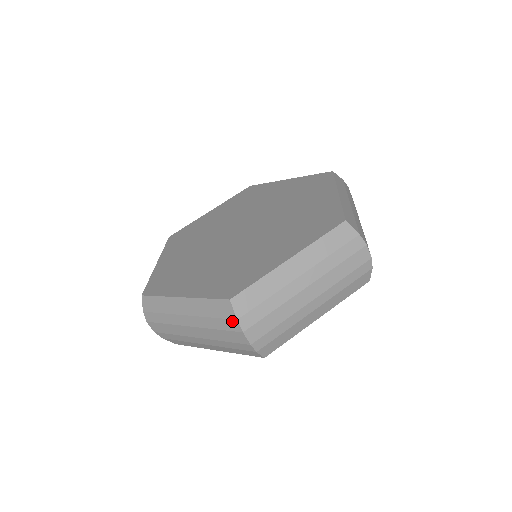
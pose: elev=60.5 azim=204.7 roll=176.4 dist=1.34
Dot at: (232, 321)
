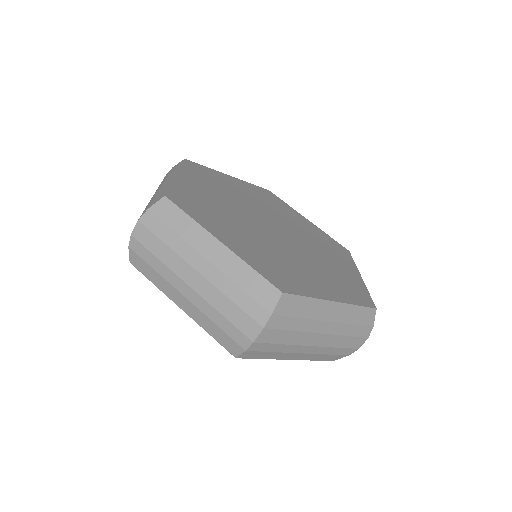
Dot at: (148, 208)
